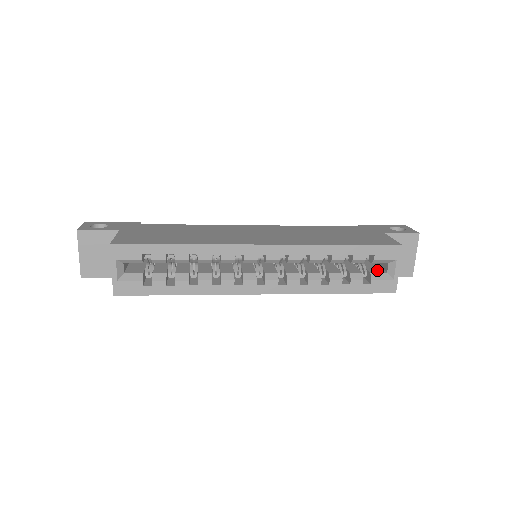
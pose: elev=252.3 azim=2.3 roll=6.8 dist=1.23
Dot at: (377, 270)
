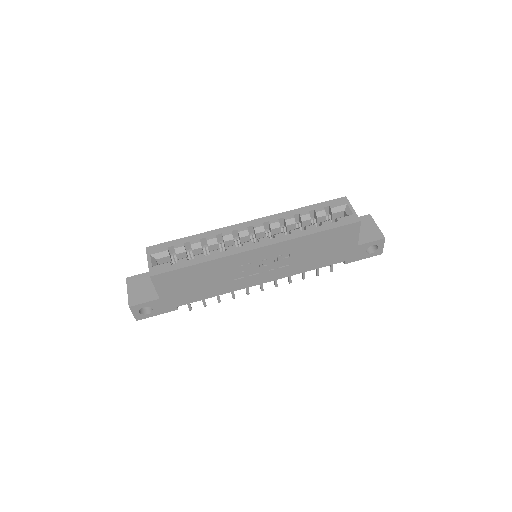
Dot at: occluded
